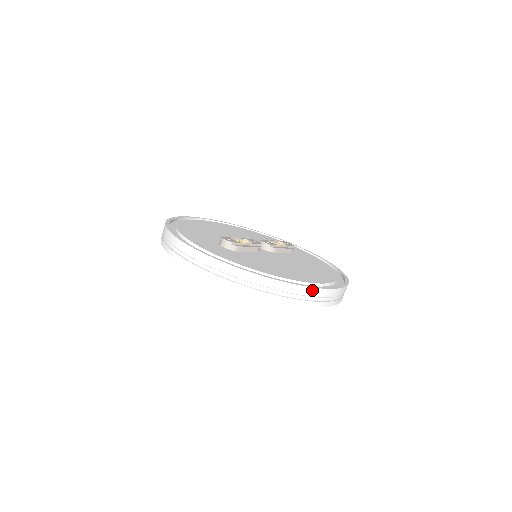
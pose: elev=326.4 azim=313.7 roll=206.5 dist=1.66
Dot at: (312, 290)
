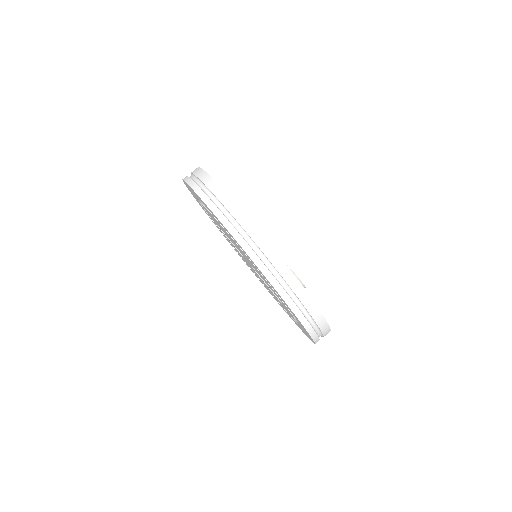
Dot at: (212, 182)
